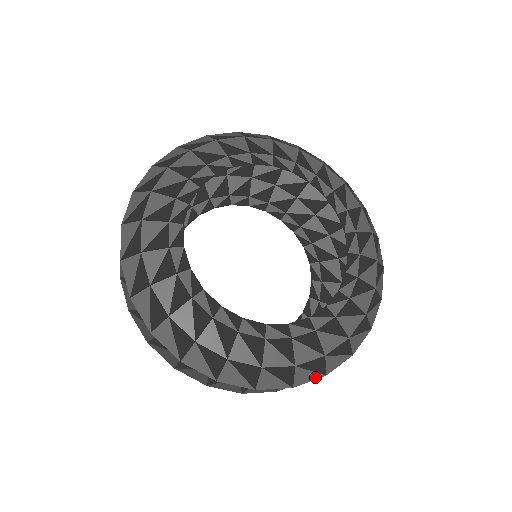
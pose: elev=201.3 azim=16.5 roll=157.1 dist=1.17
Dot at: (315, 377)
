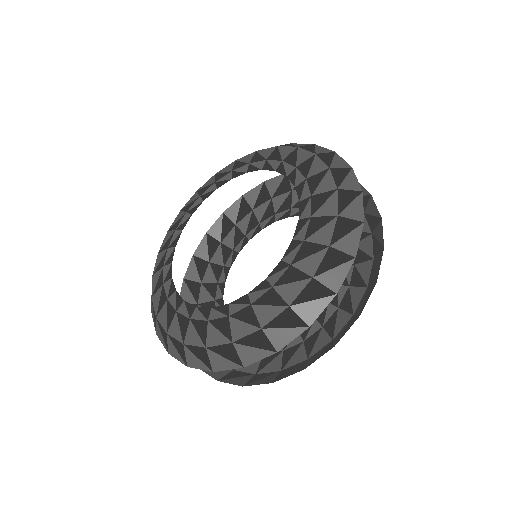
Dot at: (232, 366)
